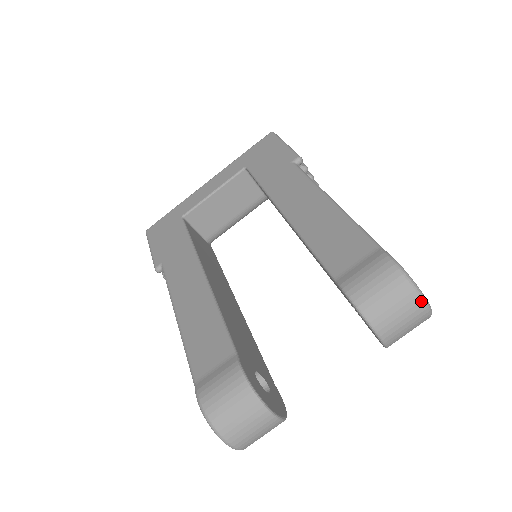
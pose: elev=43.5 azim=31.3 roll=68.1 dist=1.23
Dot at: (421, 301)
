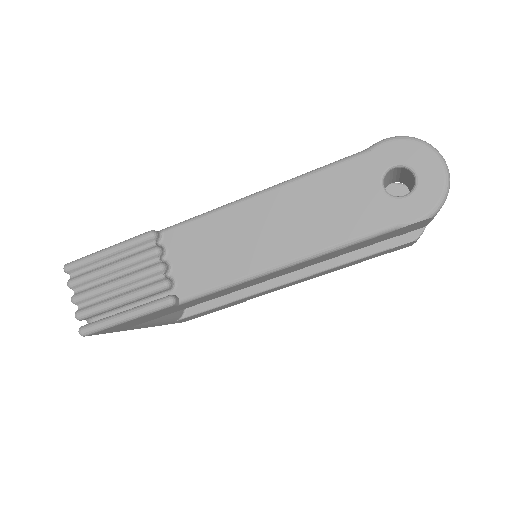
Dot at: occluded
